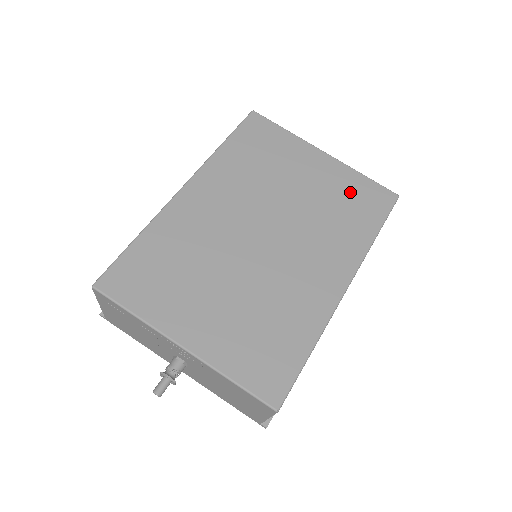
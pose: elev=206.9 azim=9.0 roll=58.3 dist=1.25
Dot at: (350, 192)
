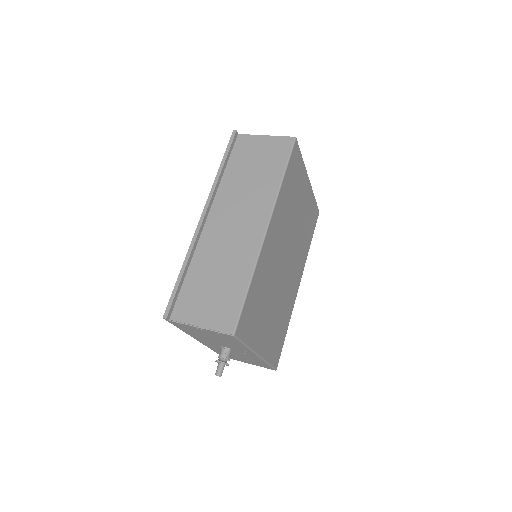
Dot at: (310, 214)
